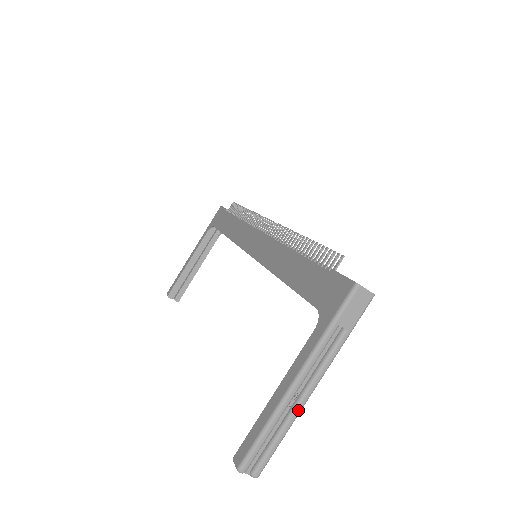
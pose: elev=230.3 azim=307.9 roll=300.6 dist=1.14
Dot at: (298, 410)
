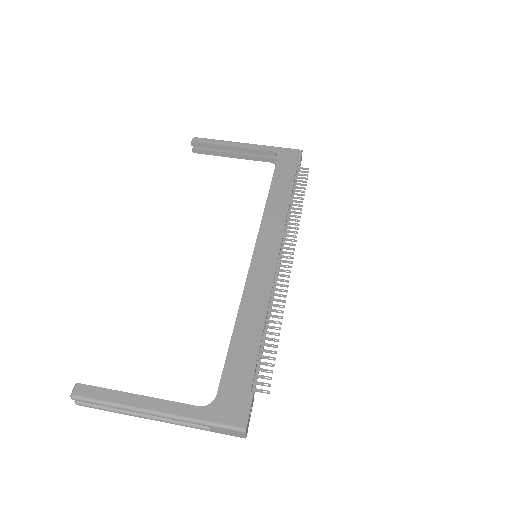
Dot at: (137, 416)
